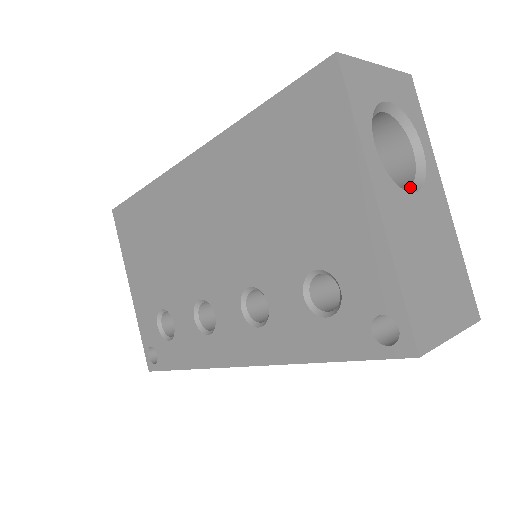
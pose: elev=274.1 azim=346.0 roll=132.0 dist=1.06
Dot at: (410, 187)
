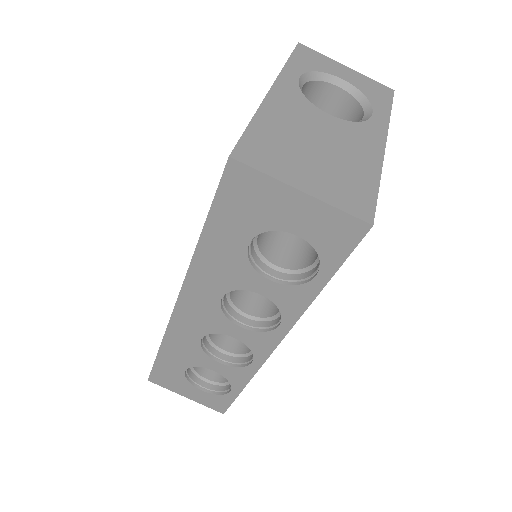
Dot at: occluded
